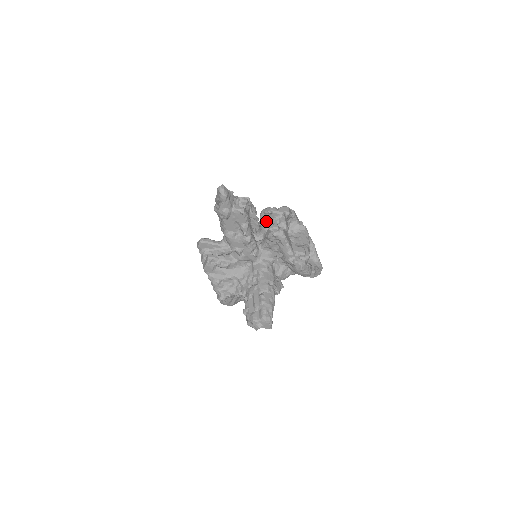
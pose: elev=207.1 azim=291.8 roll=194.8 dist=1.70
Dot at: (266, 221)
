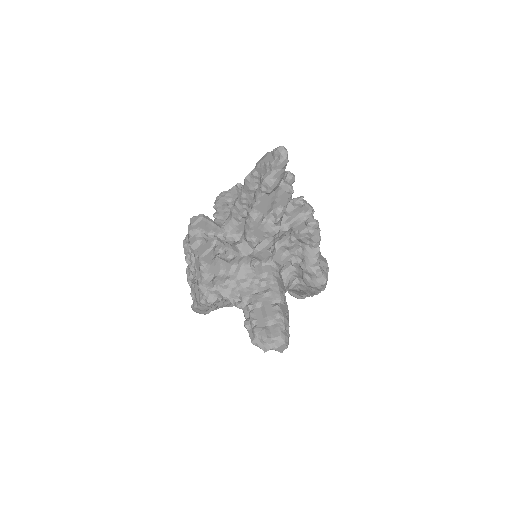
Dot at: (290, 214)
